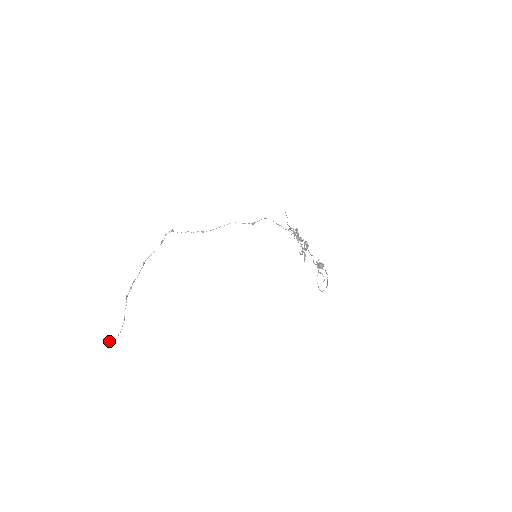
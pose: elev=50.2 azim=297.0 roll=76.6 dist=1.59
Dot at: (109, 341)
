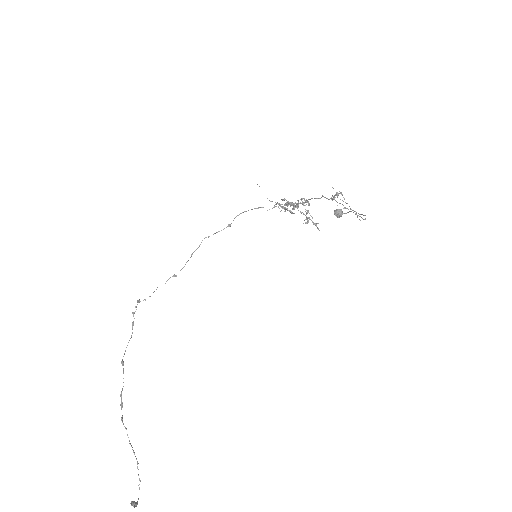
Dot at: occluded
